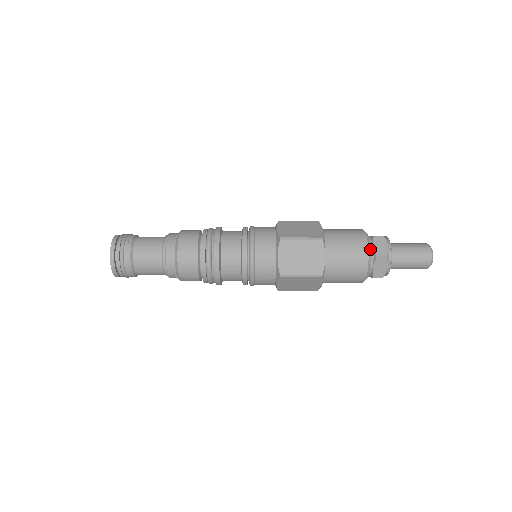
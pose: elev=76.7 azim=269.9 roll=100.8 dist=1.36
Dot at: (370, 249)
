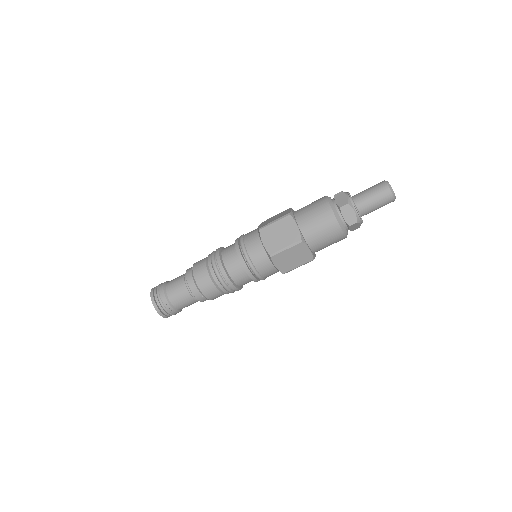
Dot at: (332, 204)
